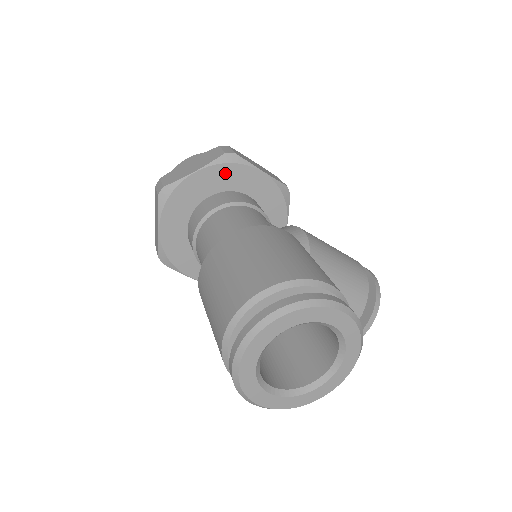
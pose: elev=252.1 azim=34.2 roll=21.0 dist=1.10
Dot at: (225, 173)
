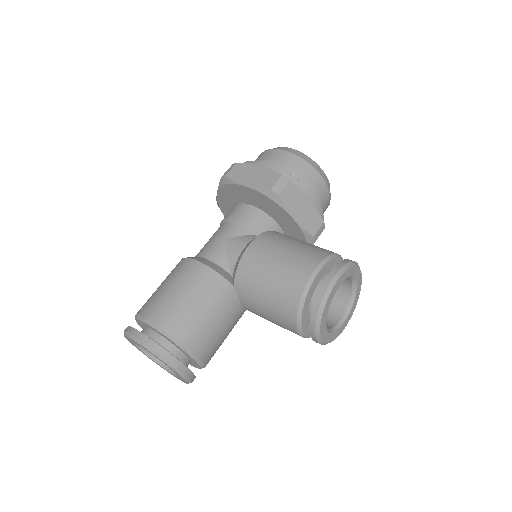
Dot at: (229, 191)
